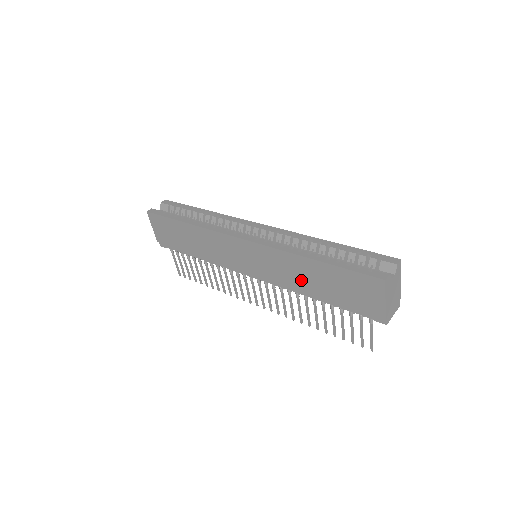
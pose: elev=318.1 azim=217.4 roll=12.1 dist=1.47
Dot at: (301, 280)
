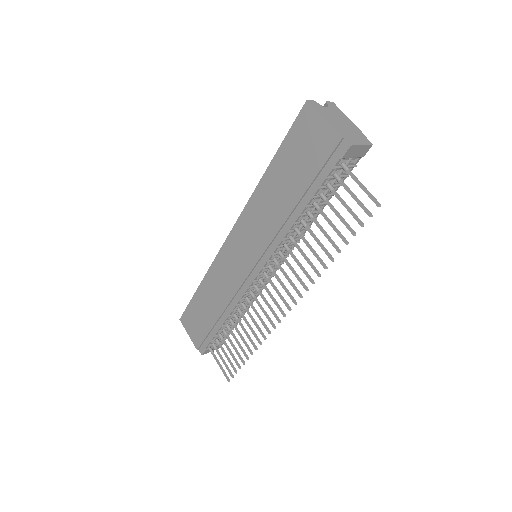
Dot at: (276, 208)
